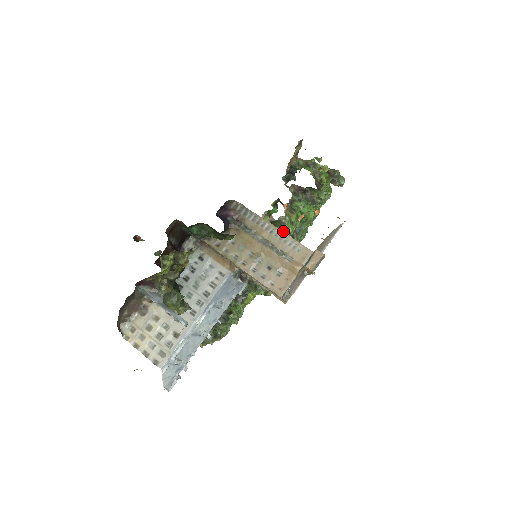
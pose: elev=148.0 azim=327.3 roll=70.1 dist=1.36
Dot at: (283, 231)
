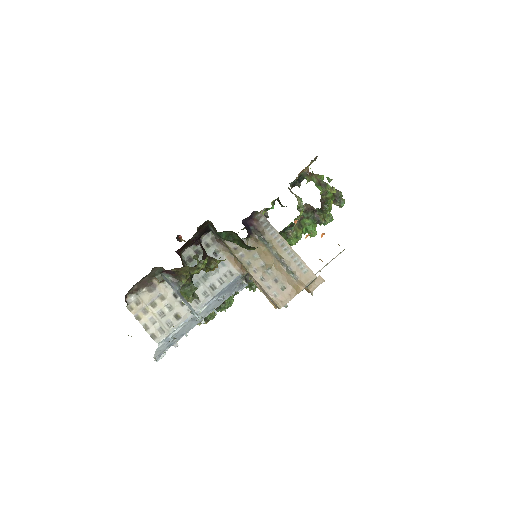
Dot at: occluded
